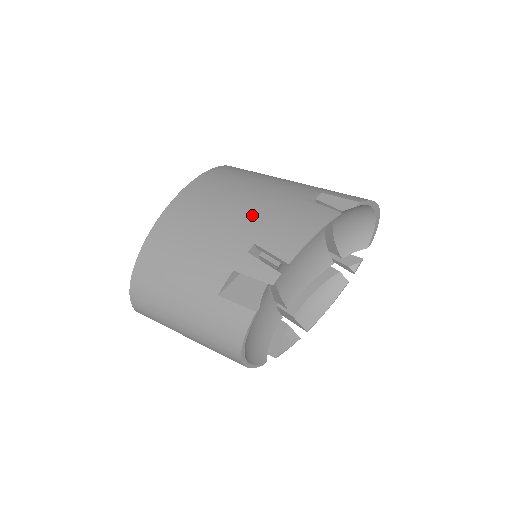
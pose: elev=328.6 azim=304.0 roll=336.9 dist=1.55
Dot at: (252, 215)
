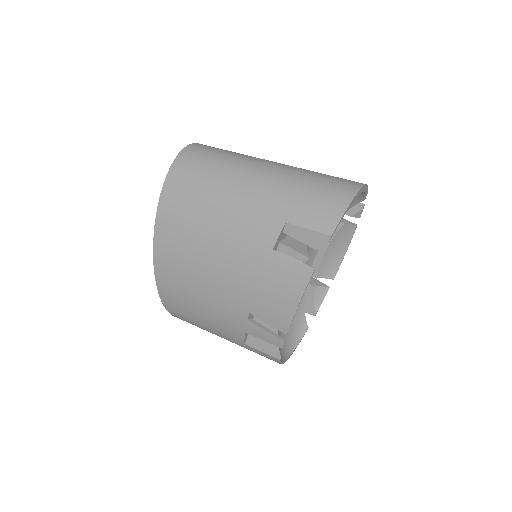
Dot at: (231, 280)
